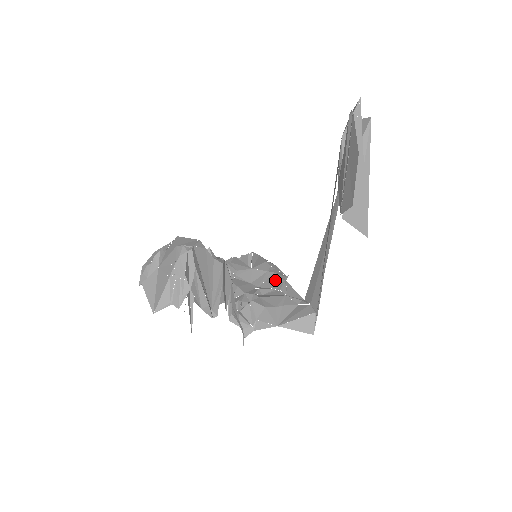
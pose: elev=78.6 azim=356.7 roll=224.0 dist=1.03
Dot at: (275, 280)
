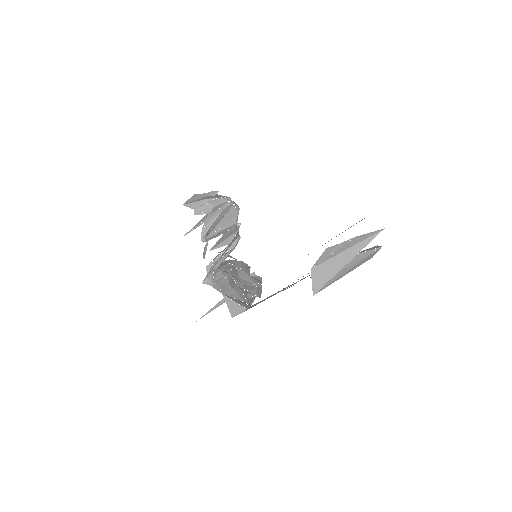
Dot at: (252, 289)
